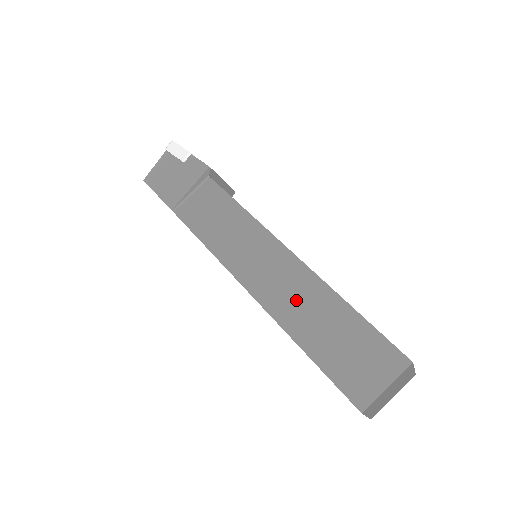
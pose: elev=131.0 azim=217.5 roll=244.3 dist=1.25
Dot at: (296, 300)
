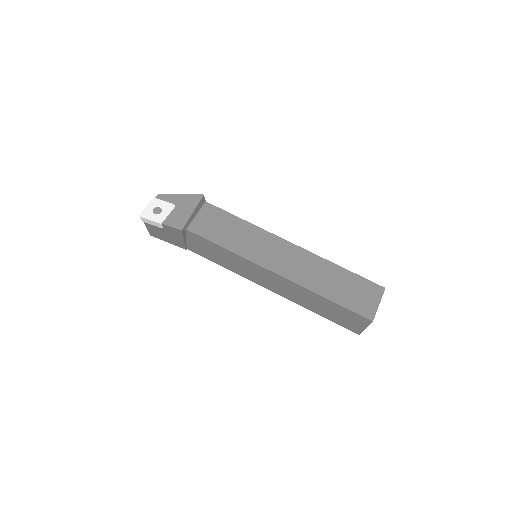
Dot at: (297, 295)
